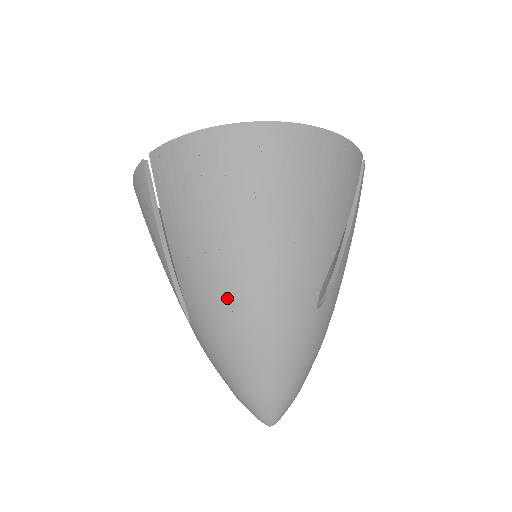
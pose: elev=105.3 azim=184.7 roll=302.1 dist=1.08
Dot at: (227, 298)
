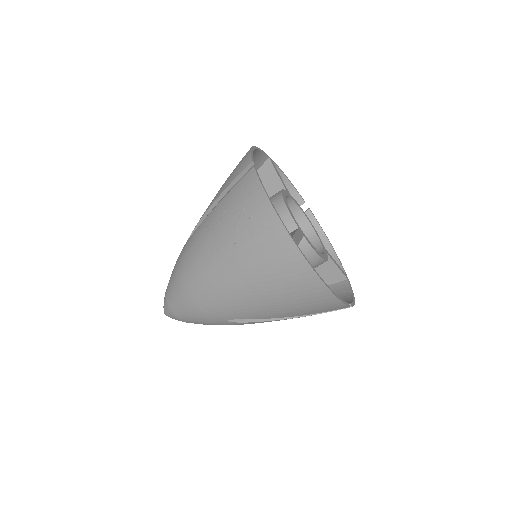
Dot at: (196, 269)
